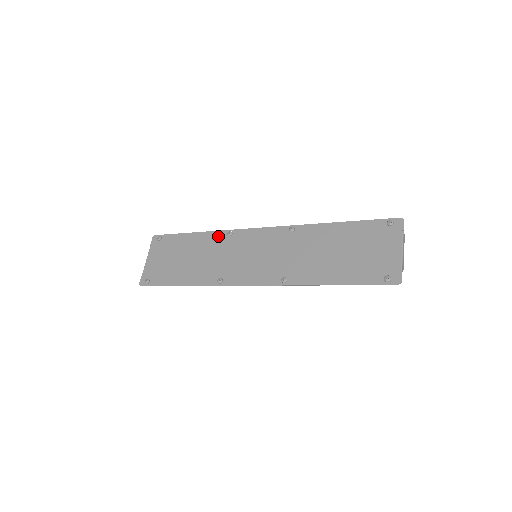
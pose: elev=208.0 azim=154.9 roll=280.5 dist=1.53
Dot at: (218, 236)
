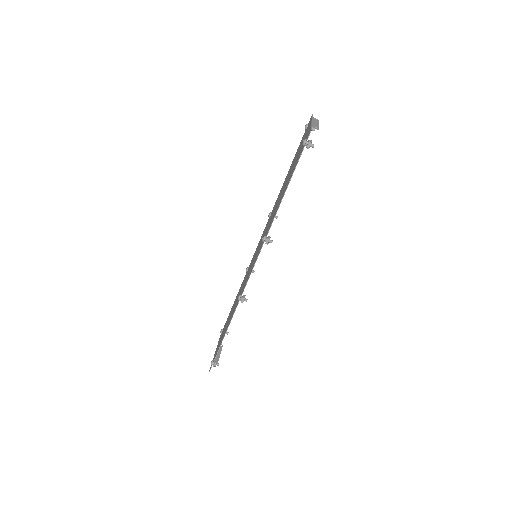
Dot at: occluded
